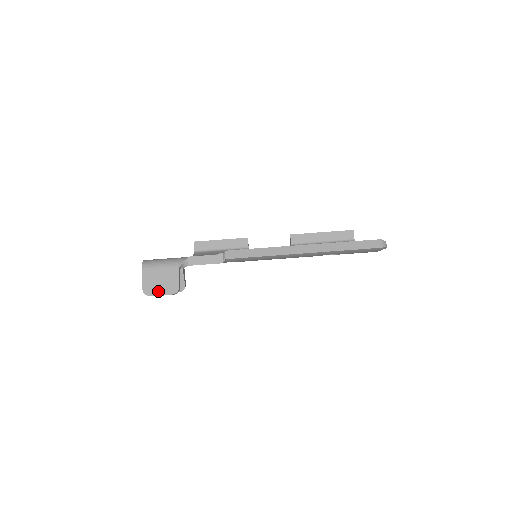
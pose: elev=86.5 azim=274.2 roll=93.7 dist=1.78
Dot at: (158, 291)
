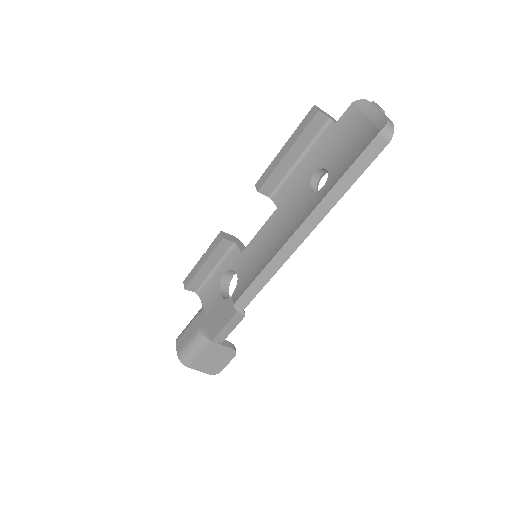
Dot at: (221, 365)
